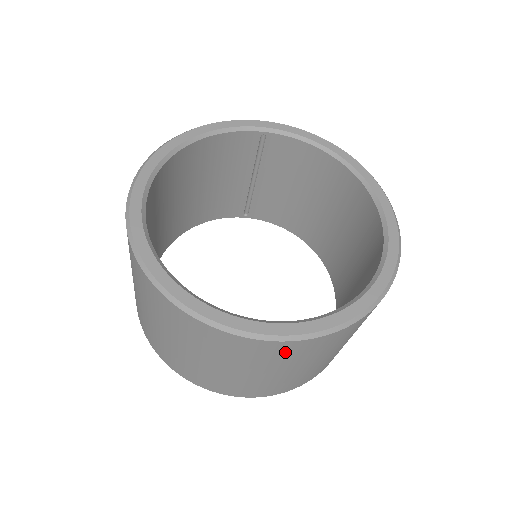
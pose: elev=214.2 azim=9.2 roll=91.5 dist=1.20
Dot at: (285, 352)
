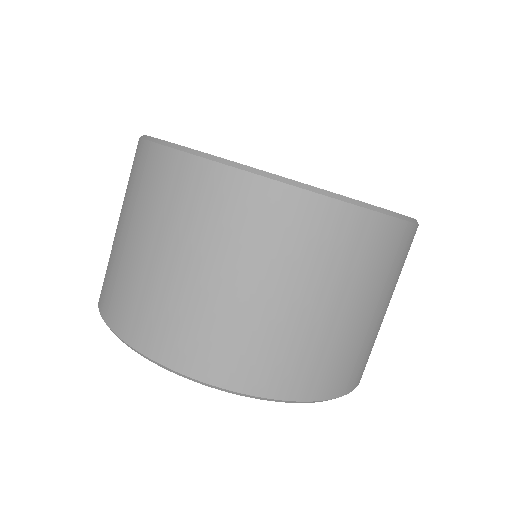
Dot at: (162, 179)
